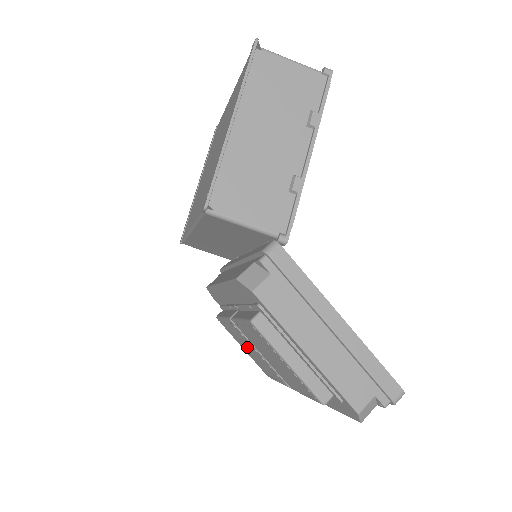
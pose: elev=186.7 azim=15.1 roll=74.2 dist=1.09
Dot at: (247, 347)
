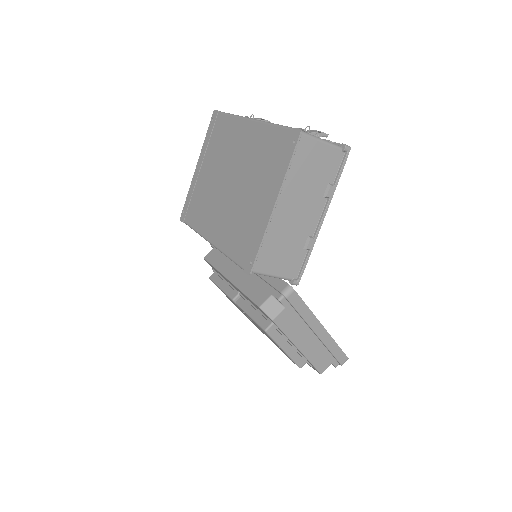
Dot at: occluded
